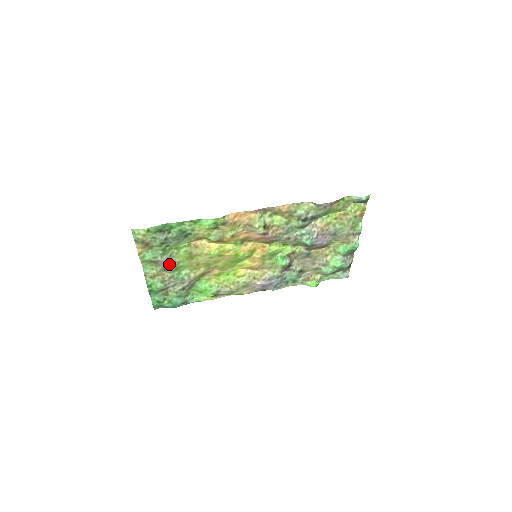
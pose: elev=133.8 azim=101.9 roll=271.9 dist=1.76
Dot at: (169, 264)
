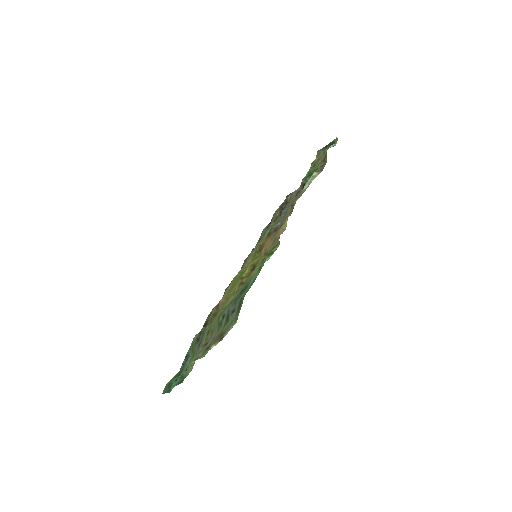
Dot at: (212, 334)
